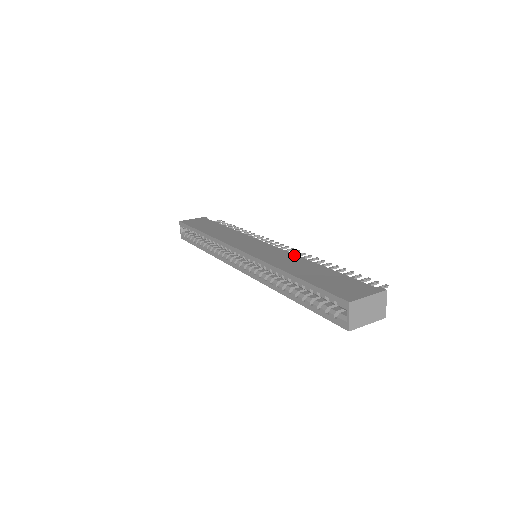
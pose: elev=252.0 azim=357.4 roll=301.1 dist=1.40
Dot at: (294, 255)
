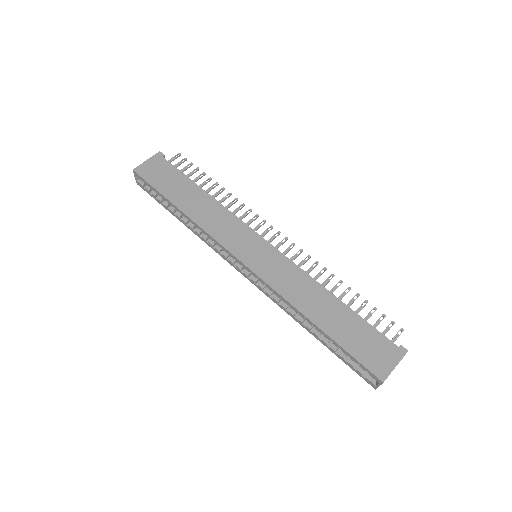
Dot at: (305, 274)
